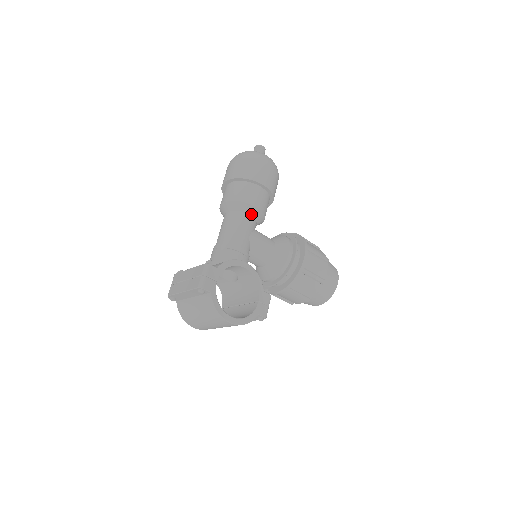
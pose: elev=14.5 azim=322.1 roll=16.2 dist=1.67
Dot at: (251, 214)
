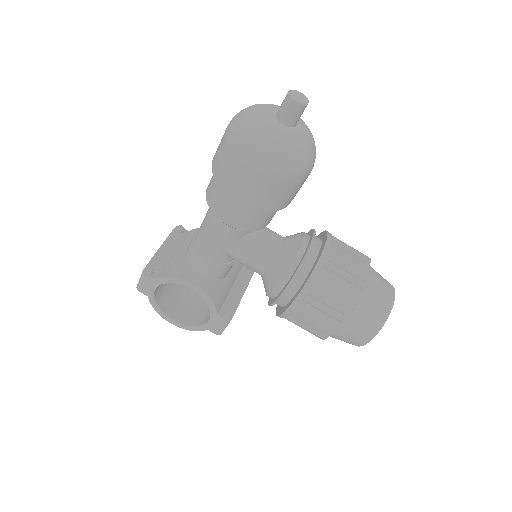
Dot at: occluded
